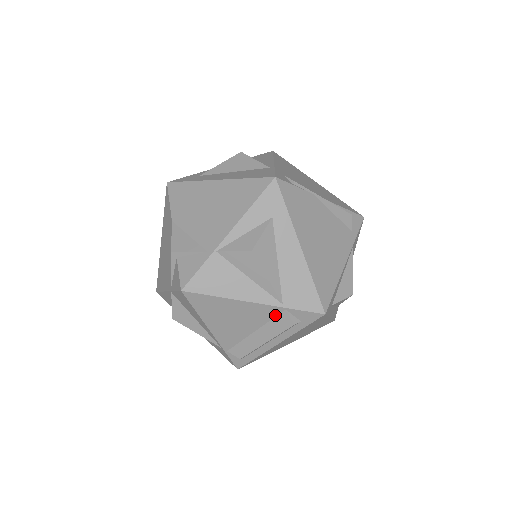
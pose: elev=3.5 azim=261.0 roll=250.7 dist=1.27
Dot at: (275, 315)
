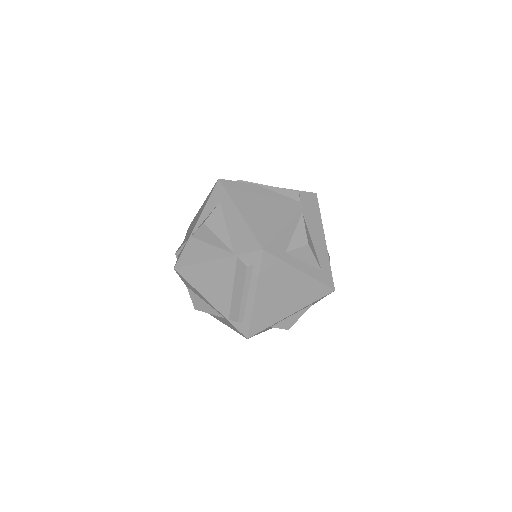
Dot at: (235, 266)
